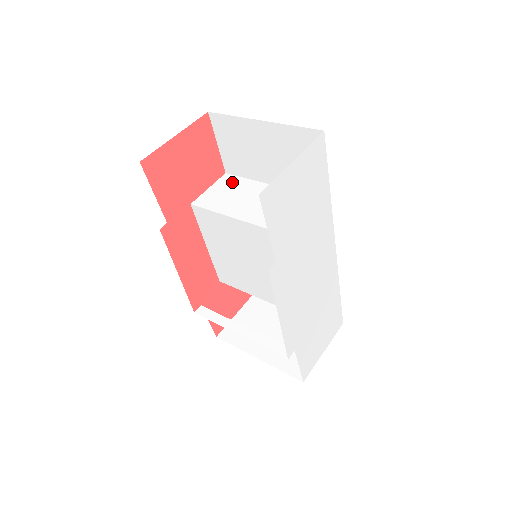
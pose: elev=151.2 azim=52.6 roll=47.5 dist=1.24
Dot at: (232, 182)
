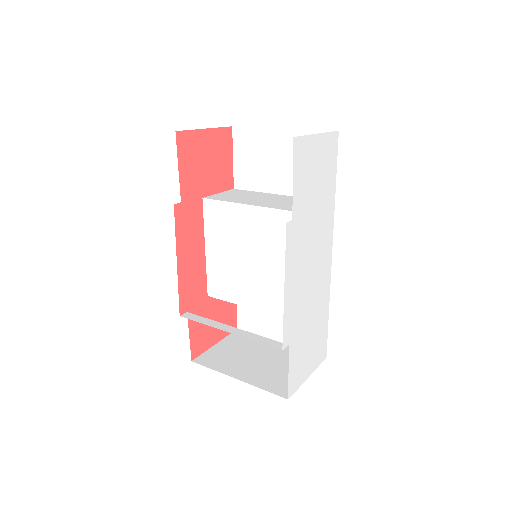
Dot at: (241, 192)
